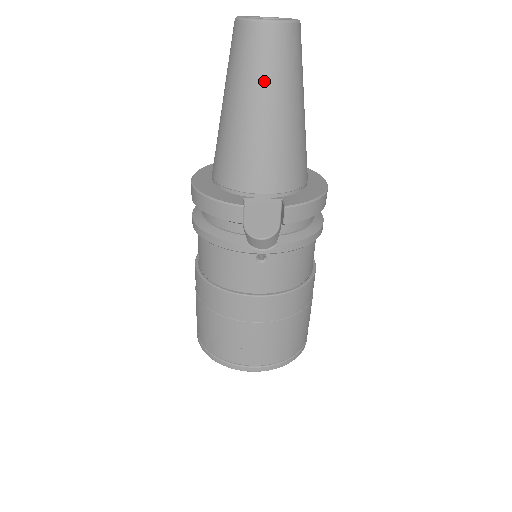
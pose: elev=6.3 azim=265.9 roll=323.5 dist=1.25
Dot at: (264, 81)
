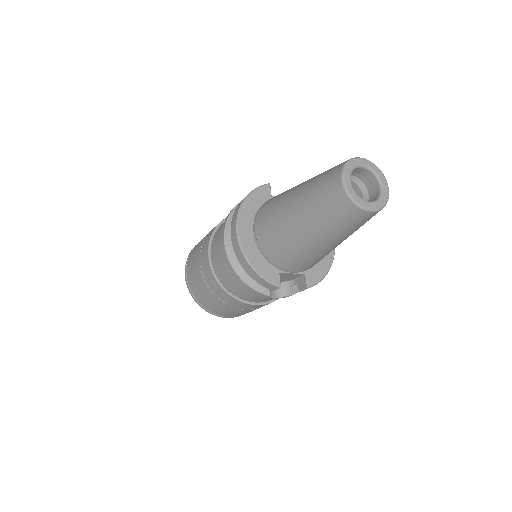
Dot at: (340, 234)
